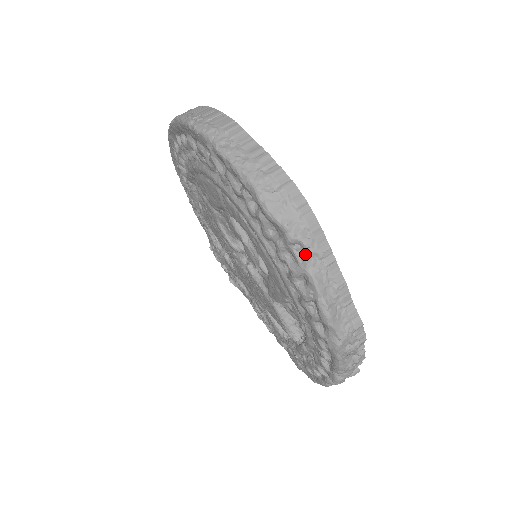
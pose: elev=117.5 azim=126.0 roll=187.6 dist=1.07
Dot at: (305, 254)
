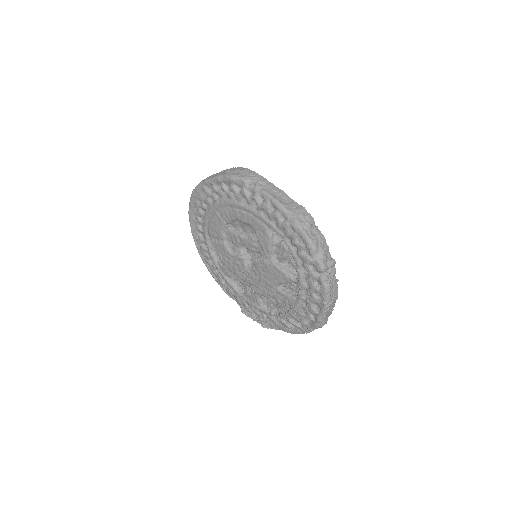
Dot at: (255, 184)
